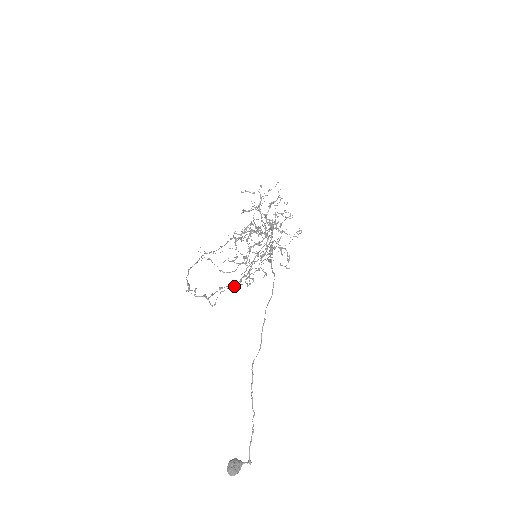
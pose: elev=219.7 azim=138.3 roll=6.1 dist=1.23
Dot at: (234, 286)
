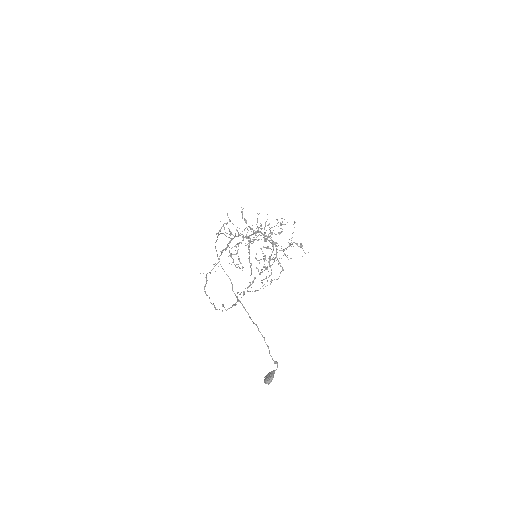
Dot at: occluded
